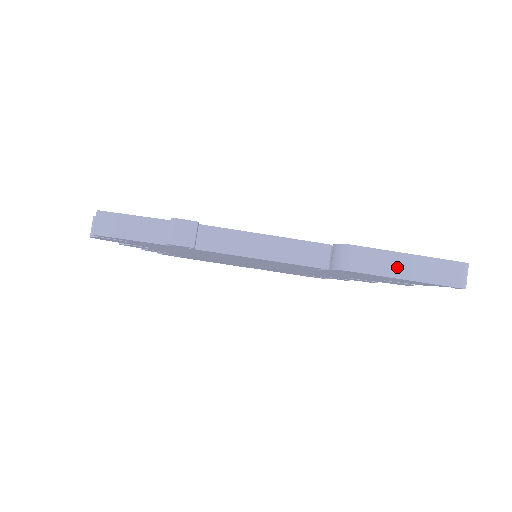
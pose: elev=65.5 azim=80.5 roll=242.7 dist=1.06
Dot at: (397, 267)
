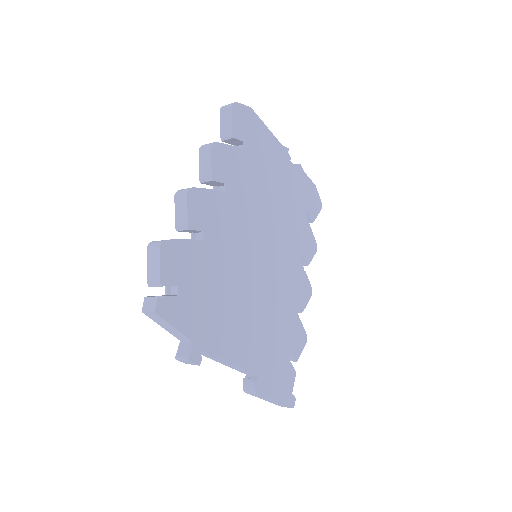
Dot at: (265, 399)
